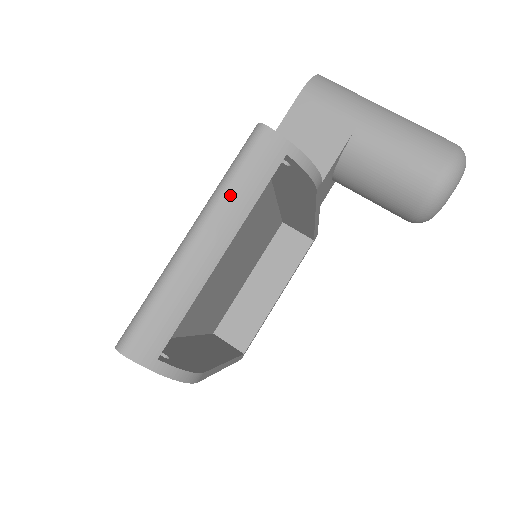
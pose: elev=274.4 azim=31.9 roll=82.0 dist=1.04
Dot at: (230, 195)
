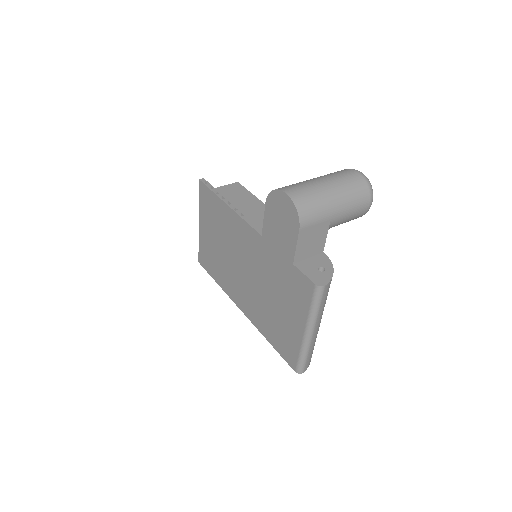
Dot at: (319, 314)
